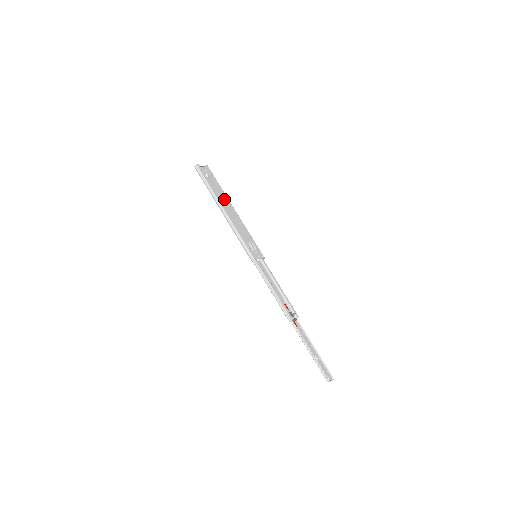
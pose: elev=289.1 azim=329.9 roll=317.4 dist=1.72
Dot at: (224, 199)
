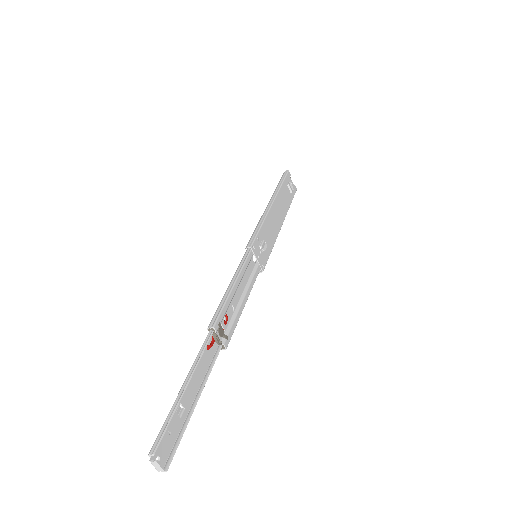
Dot at: (283, 206)
